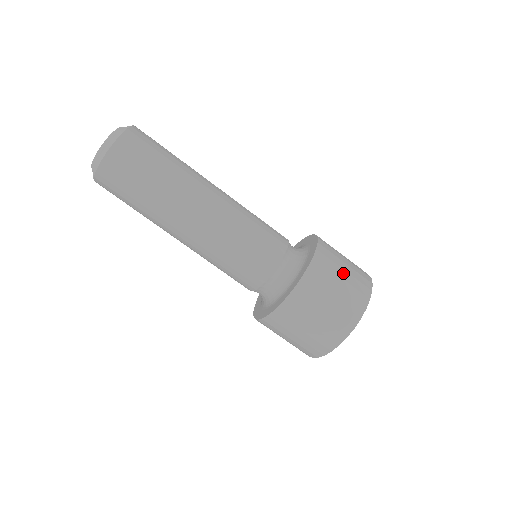
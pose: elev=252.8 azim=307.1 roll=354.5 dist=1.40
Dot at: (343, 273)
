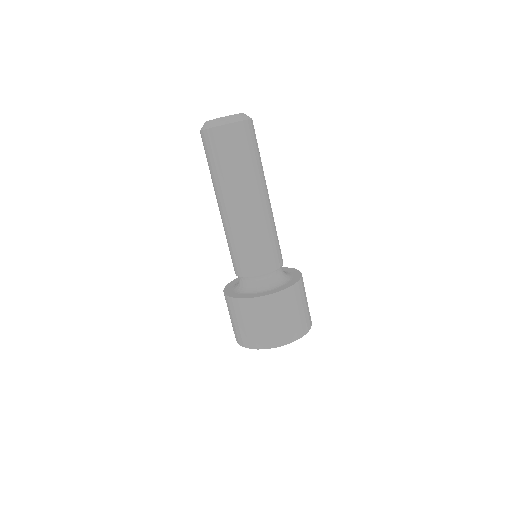
Dot at: (273, 321)
